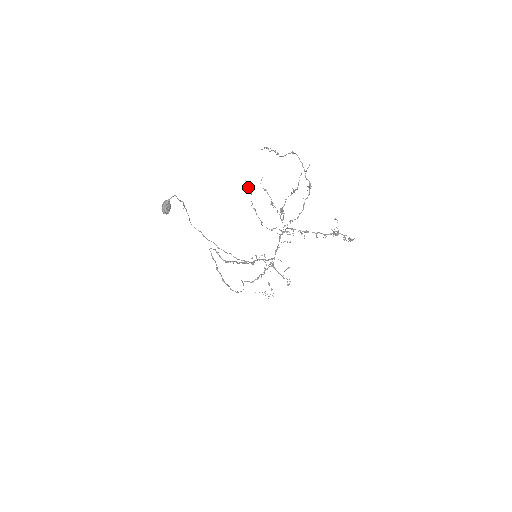
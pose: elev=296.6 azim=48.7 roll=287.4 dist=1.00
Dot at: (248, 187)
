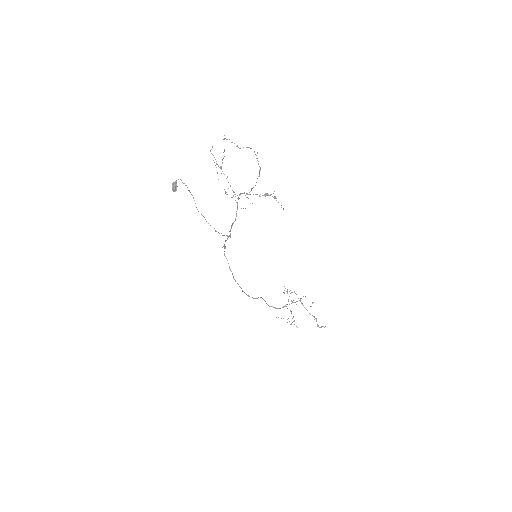
Dot at: occluded
